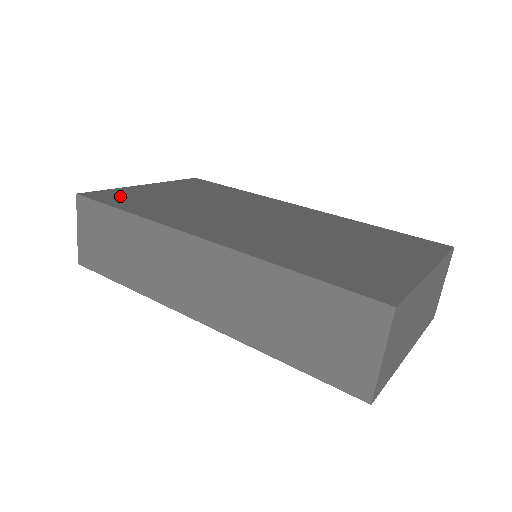
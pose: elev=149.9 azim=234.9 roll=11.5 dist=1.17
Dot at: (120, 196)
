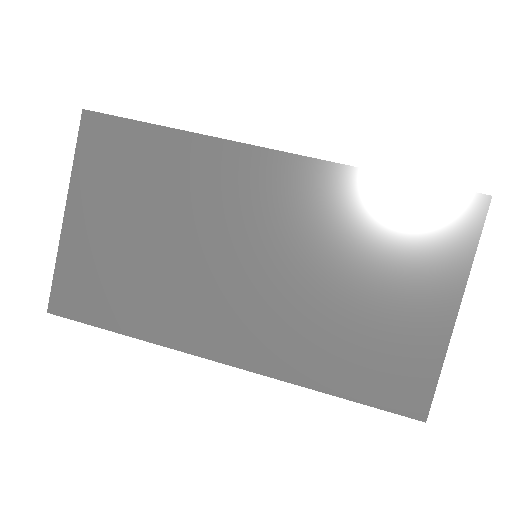
Dot at: (83, 288)
